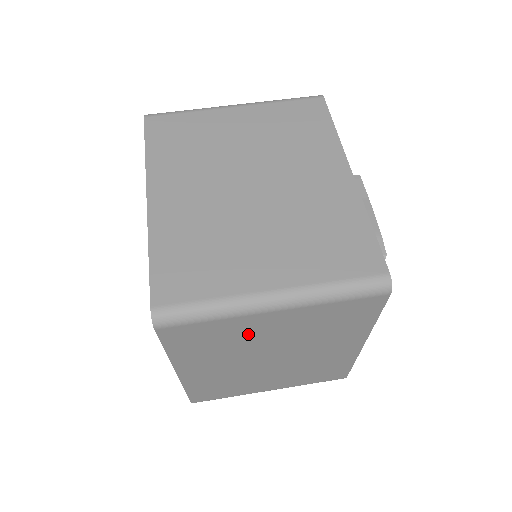
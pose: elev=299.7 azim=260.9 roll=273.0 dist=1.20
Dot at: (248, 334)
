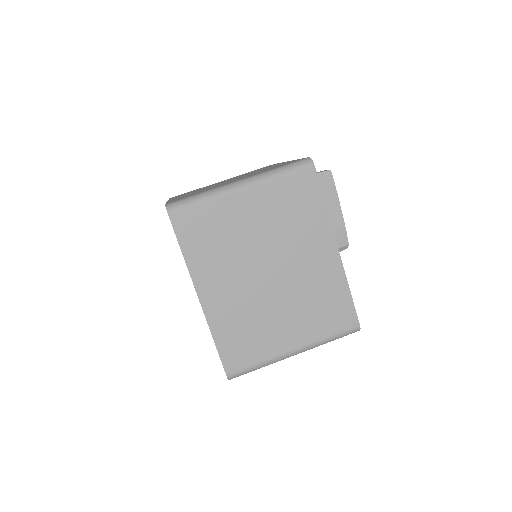
Dot at: occluded
